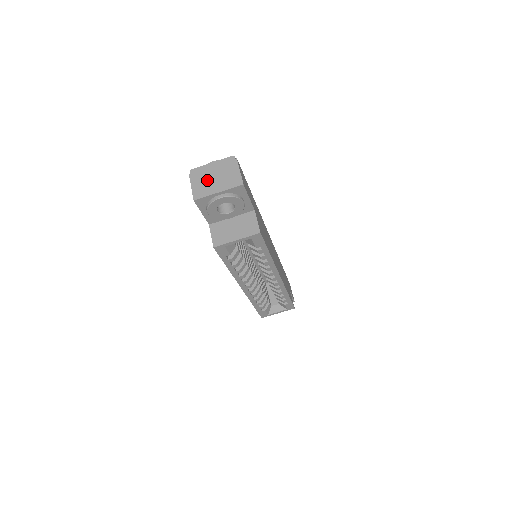
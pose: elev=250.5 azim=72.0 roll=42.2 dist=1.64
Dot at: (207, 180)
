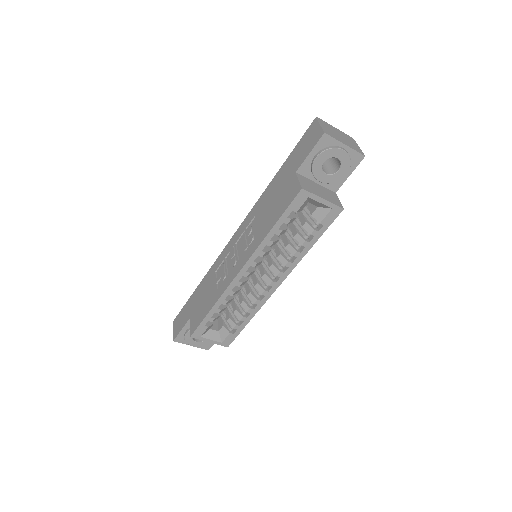
Dot at: (333, 132)
